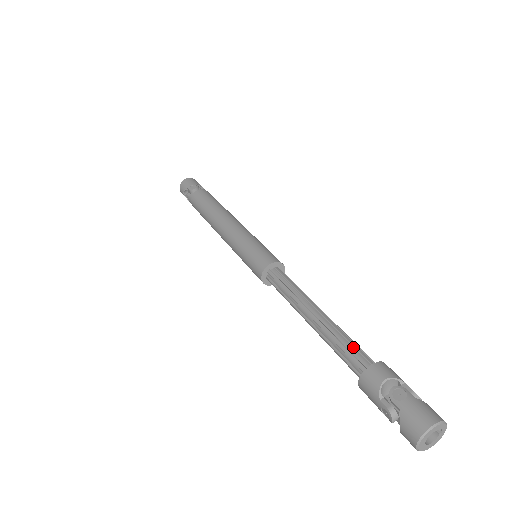
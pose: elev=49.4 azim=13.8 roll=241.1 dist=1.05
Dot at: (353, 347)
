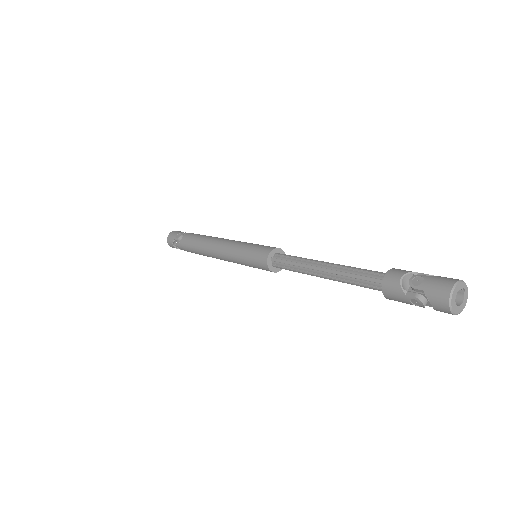
Dot at: (366, 272)
